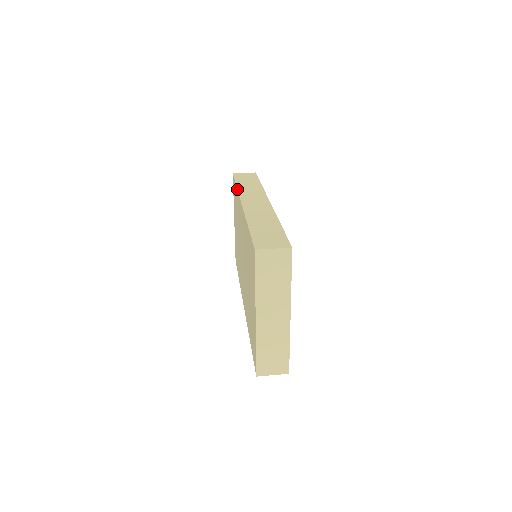
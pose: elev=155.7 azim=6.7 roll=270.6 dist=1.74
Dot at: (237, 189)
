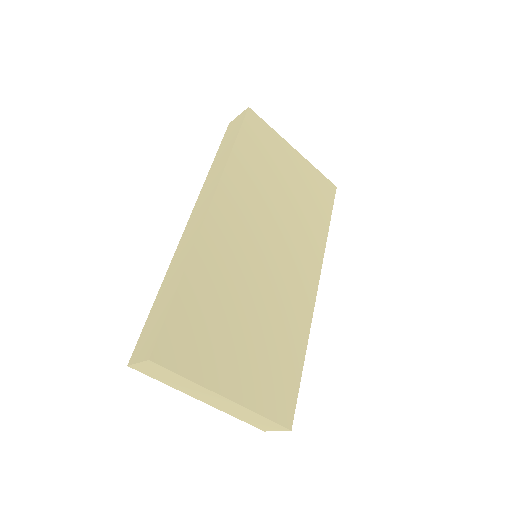
Dot at: occluded
